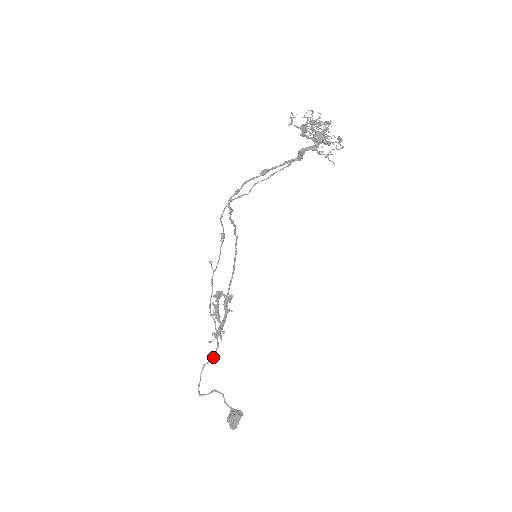
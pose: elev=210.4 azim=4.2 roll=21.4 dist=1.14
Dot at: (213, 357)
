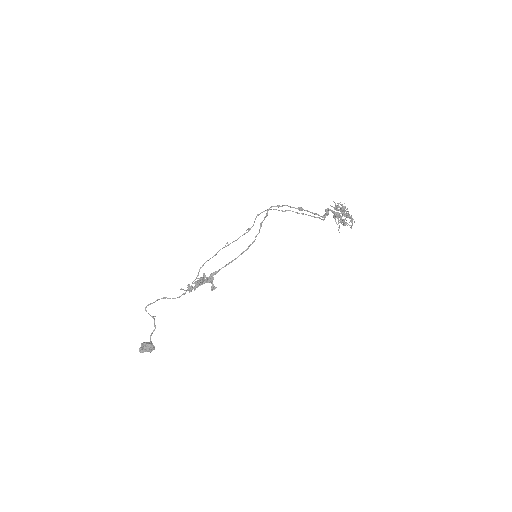
Dot at: (175, 298)
